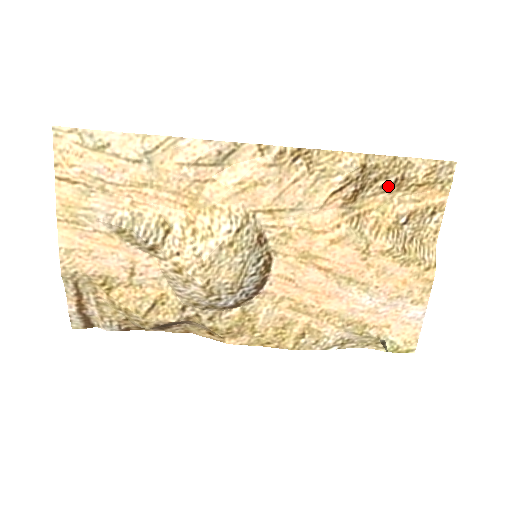
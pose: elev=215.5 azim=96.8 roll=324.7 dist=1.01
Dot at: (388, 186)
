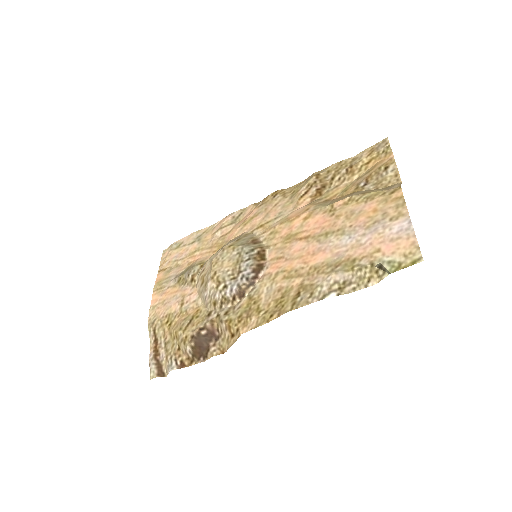
Dot at: (344, 177)
